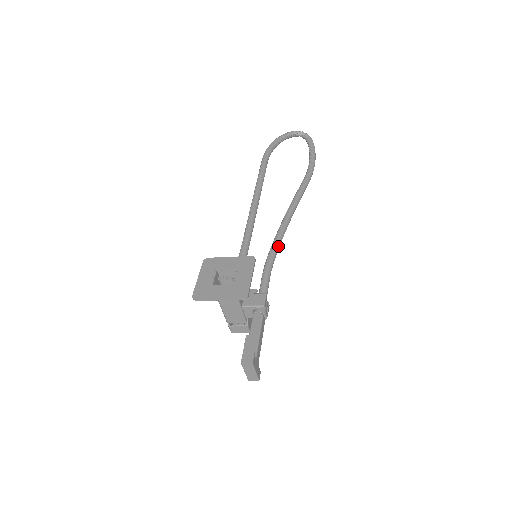
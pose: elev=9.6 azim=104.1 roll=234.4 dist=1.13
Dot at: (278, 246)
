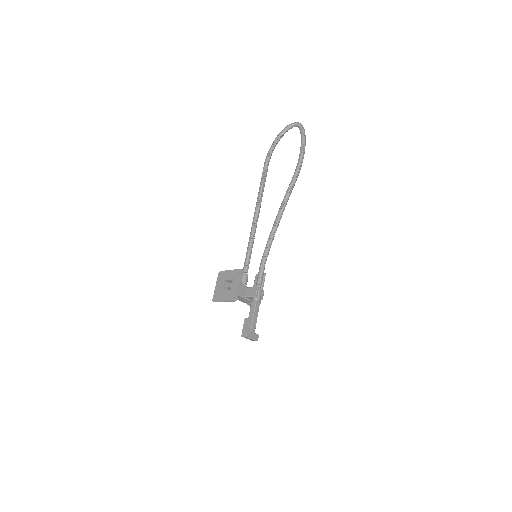
Dot at: (270, 245)
